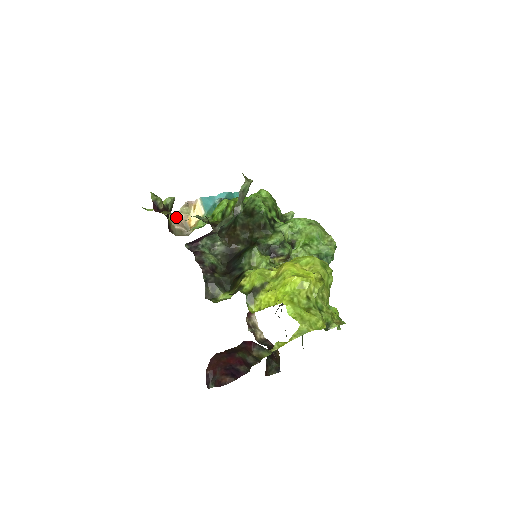
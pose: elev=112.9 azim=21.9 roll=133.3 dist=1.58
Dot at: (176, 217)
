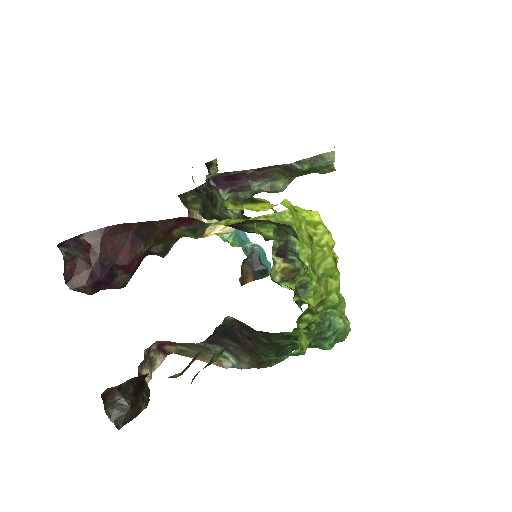
Dot at: (201, 219)
